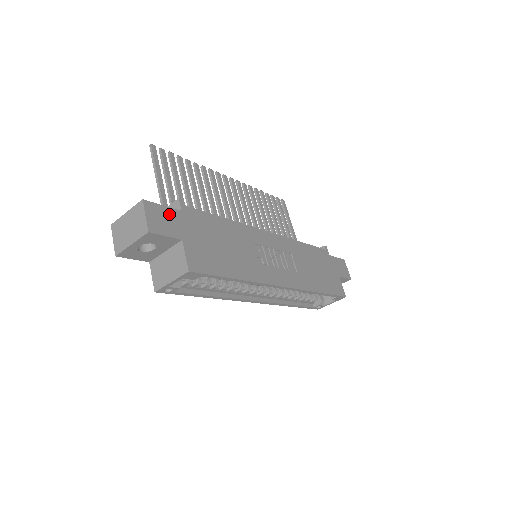
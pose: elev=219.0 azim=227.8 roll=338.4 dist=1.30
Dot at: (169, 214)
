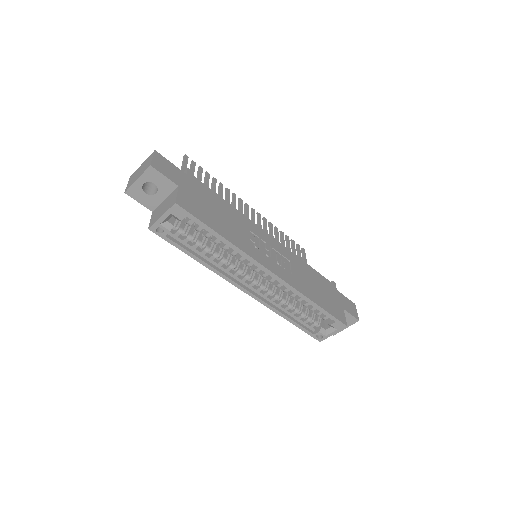
Dot at: (174, 169)
